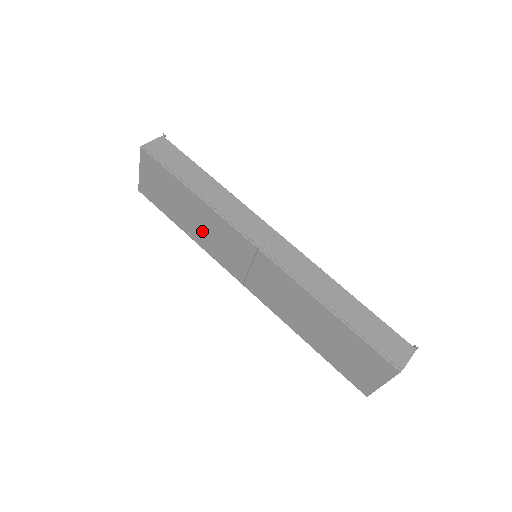
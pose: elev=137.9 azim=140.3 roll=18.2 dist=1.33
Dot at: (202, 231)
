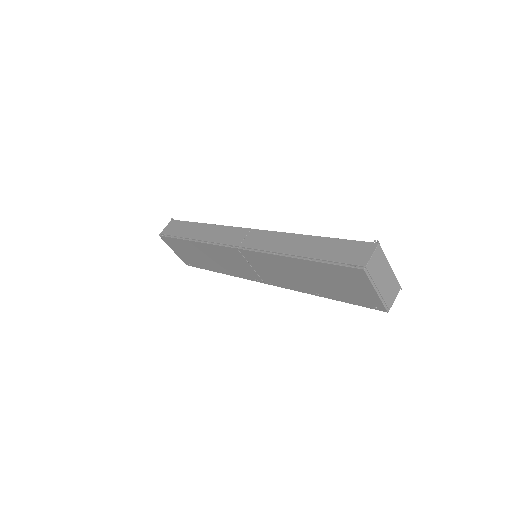
Dot at: (219, 263)
